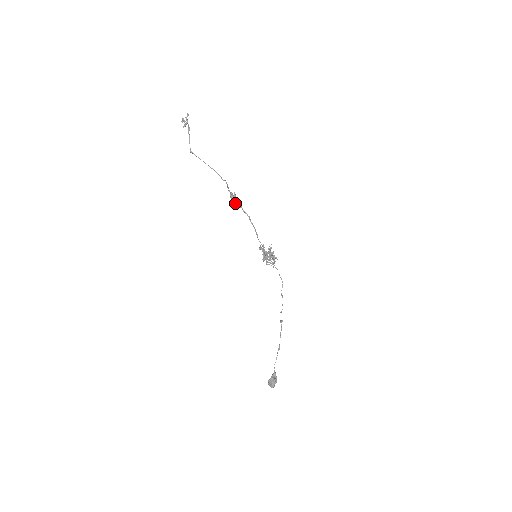
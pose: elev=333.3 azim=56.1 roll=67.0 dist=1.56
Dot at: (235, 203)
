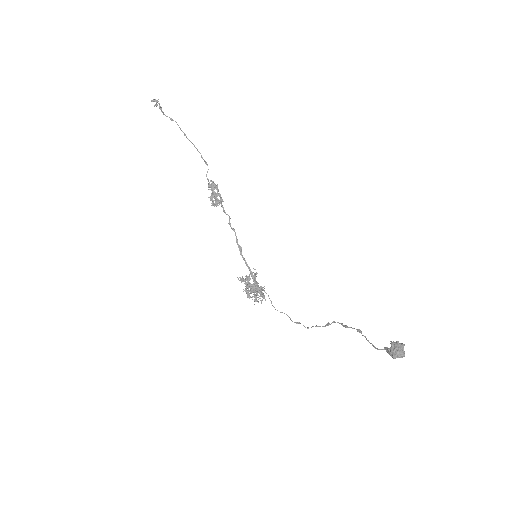
Dot at: (216, 194)
